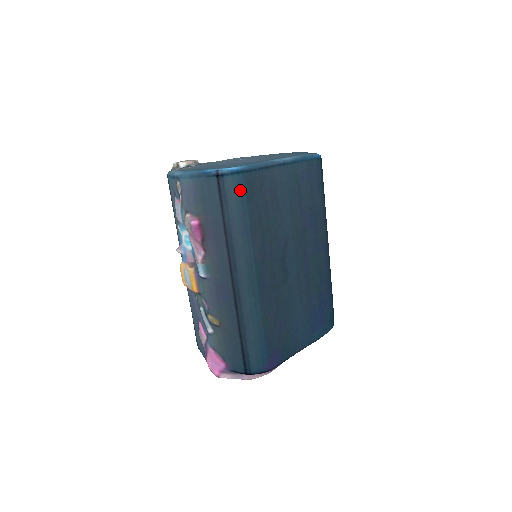
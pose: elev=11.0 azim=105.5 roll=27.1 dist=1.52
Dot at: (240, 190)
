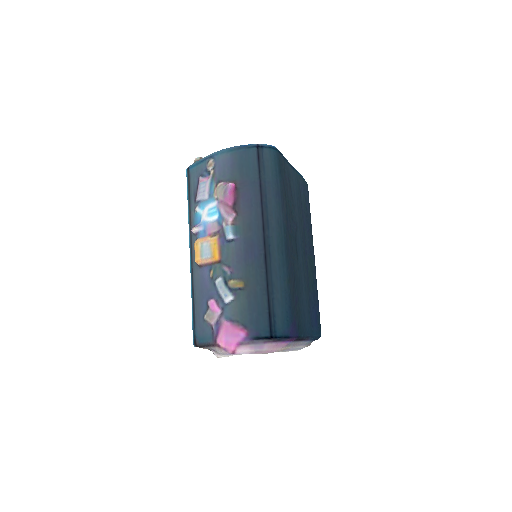
Dot at: (275, 162)
